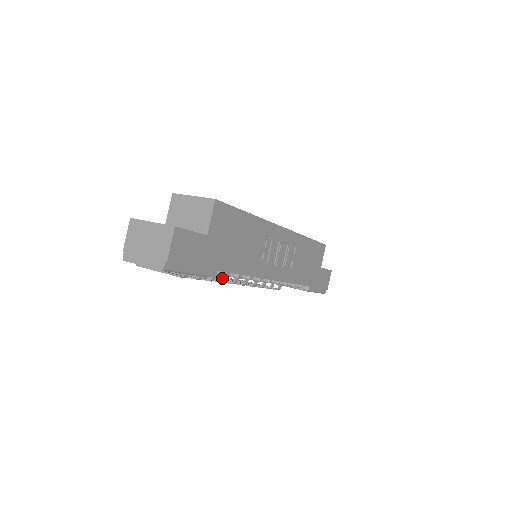
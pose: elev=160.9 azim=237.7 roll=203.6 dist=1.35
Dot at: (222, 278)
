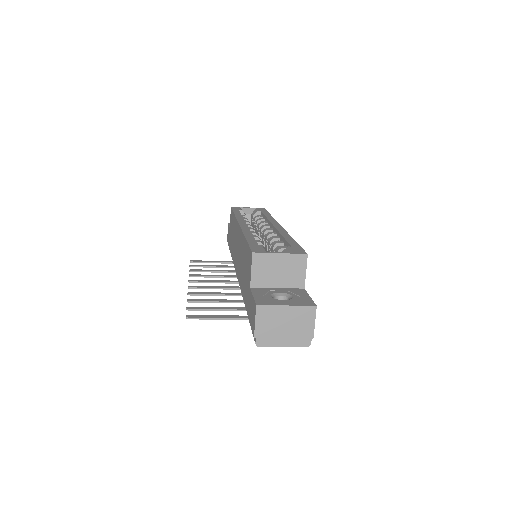
Dot at: (204, 276)
